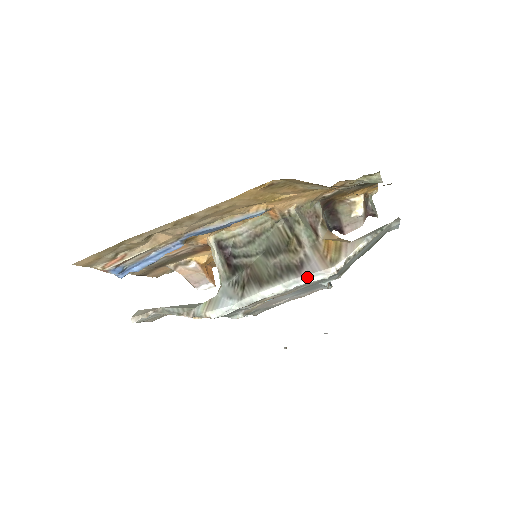
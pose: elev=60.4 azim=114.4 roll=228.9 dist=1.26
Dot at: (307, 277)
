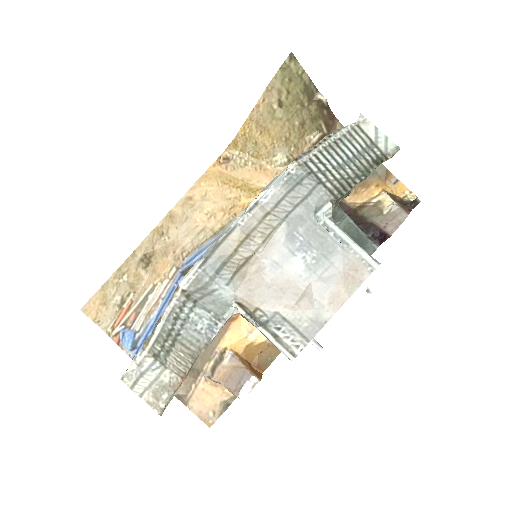
Dot at: (268, 186)
